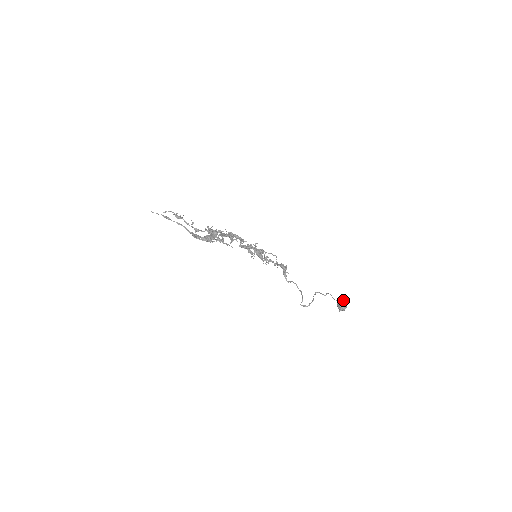
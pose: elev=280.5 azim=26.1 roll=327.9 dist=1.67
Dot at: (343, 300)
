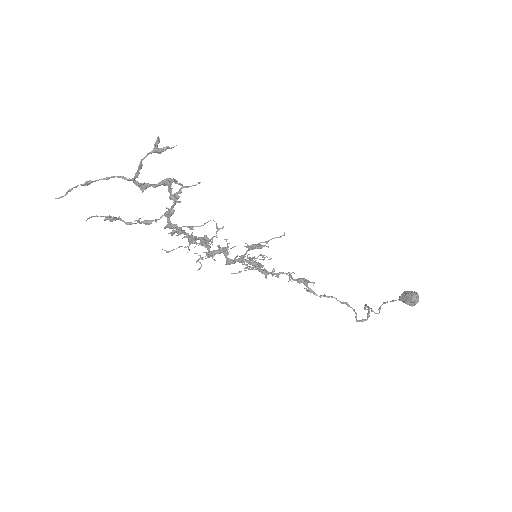
Dot at: (407, 291)
